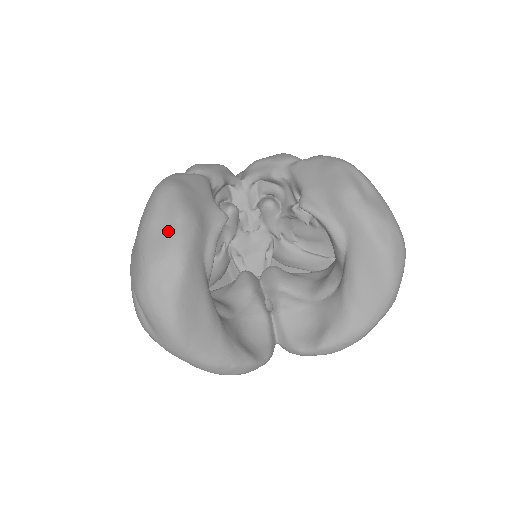
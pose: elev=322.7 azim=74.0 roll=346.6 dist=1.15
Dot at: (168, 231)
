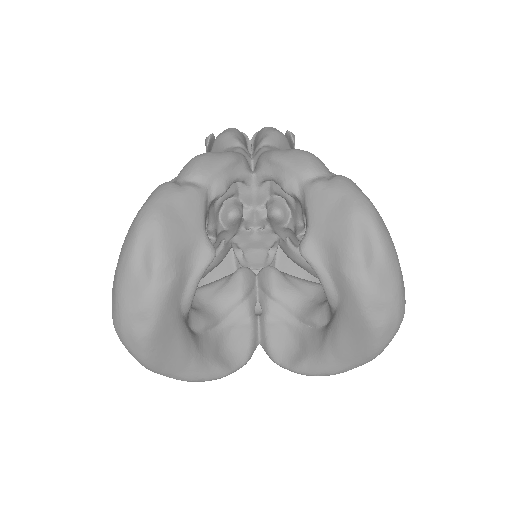
Dot at: (142, 282)
